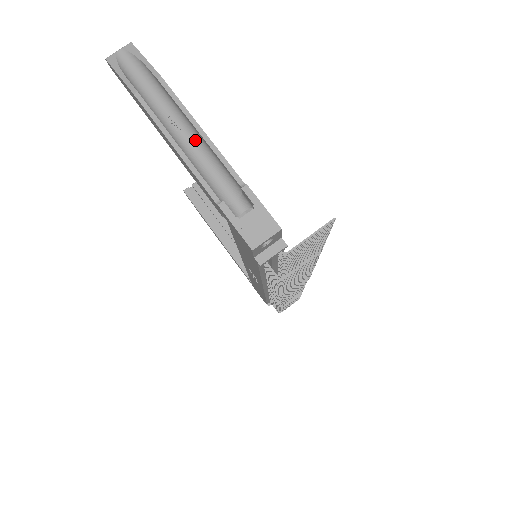
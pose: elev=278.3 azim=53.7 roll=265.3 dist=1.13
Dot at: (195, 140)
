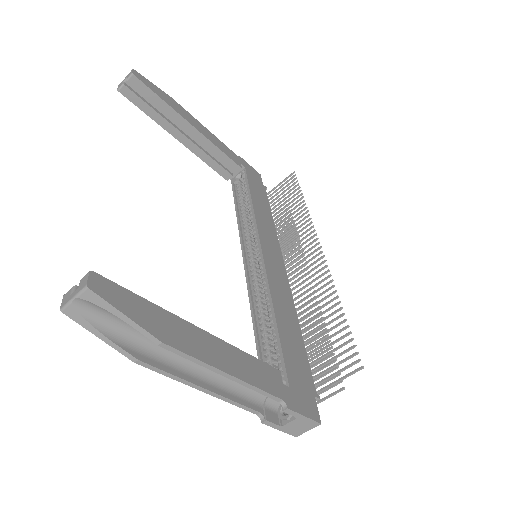
Dot at: occluded
